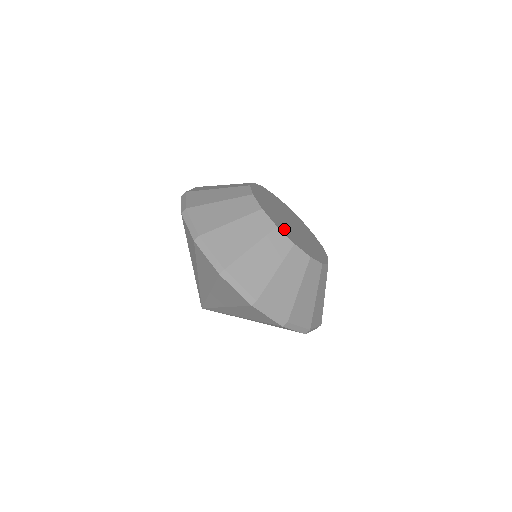
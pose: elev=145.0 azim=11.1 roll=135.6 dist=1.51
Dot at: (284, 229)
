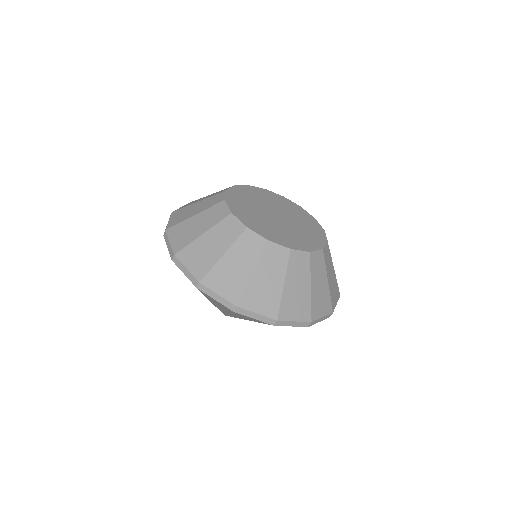
Dot at: (239, 206)
